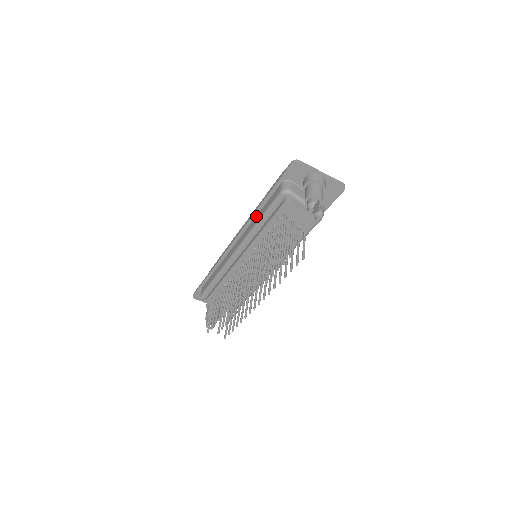
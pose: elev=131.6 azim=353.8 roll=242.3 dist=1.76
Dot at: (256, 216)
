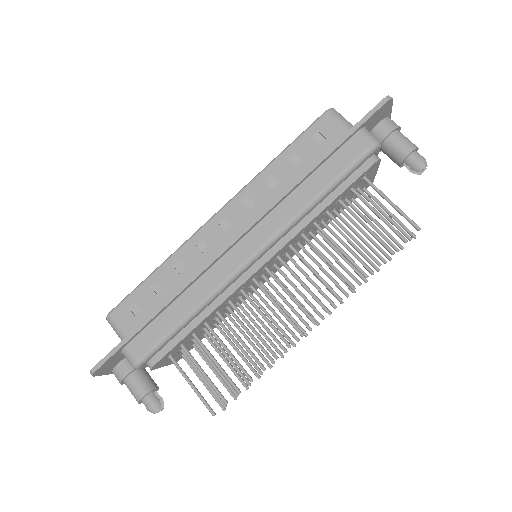
Dot at: (299, 188)
